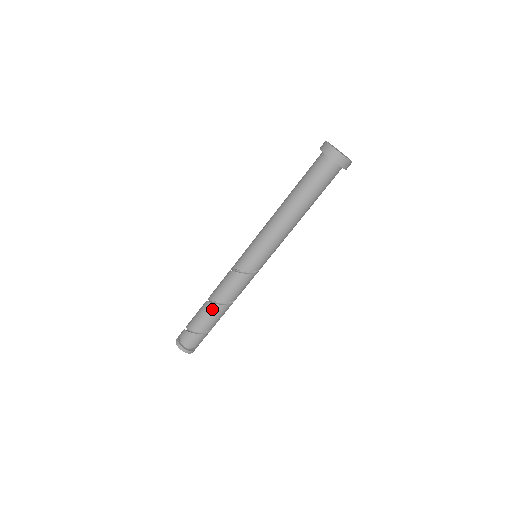
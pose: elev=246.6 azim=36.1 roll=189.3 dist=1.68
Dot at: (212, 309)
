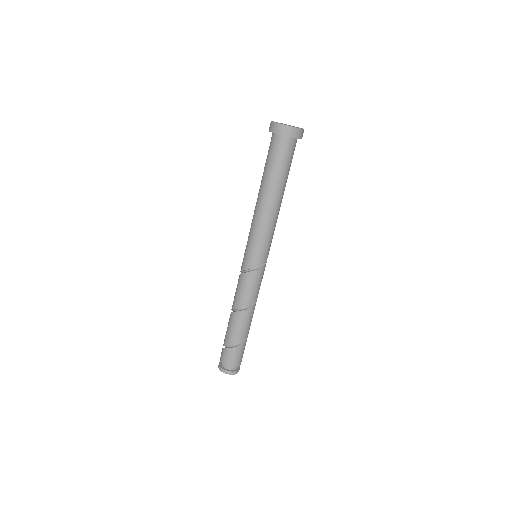
Dot at: (230, 318)
